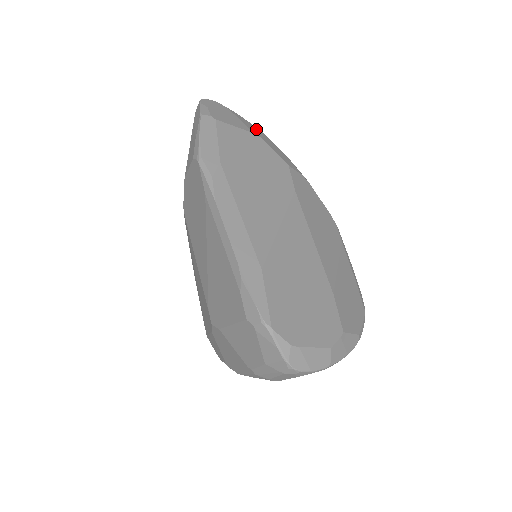
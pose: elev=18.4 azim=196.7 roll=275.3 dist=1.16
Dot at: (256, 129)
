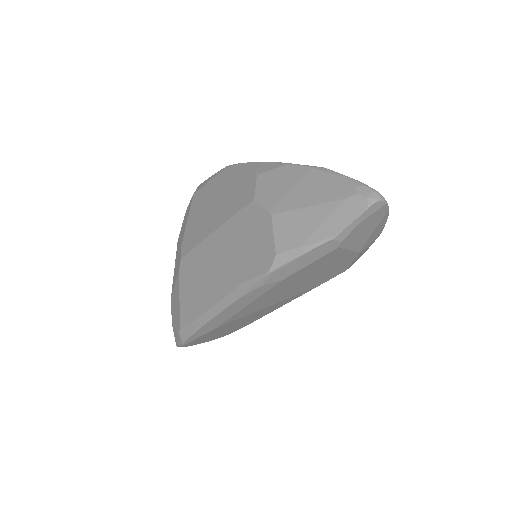
Dot at: (377, 235)
